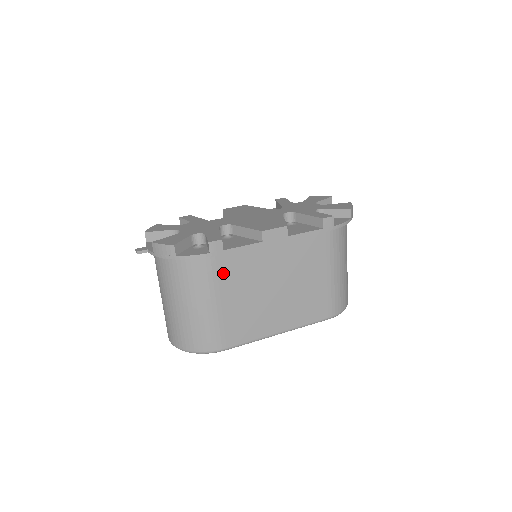
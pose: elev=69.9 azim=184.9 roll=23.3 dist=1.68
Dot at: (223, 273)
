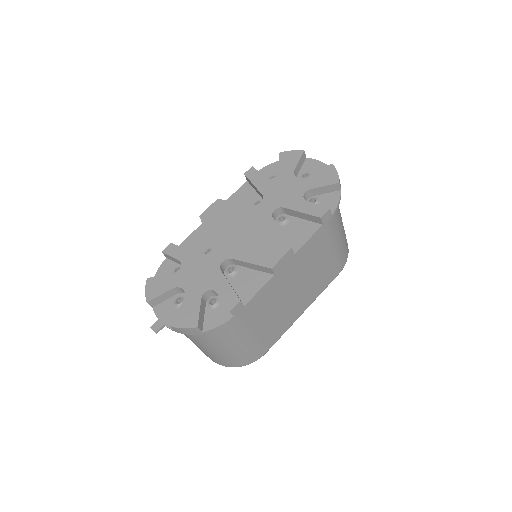
Dot at: (247, 315)
